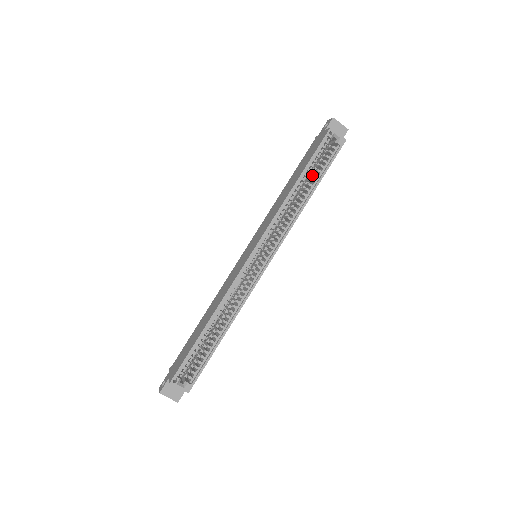
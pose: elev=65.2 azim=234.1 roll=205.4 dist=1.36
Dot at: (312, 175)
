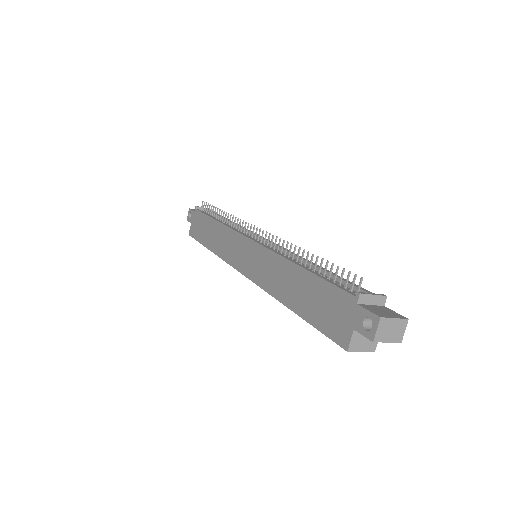
Dot at: occluded
